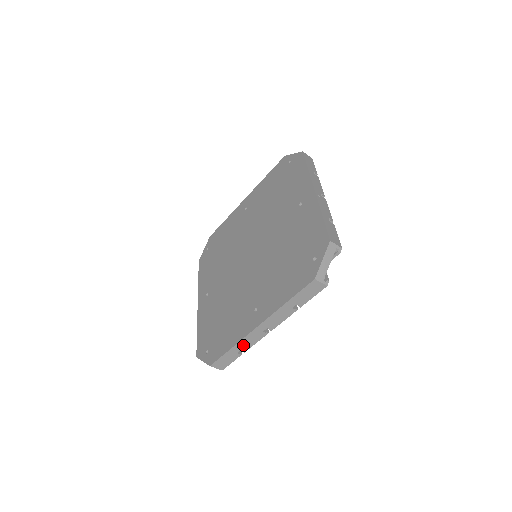
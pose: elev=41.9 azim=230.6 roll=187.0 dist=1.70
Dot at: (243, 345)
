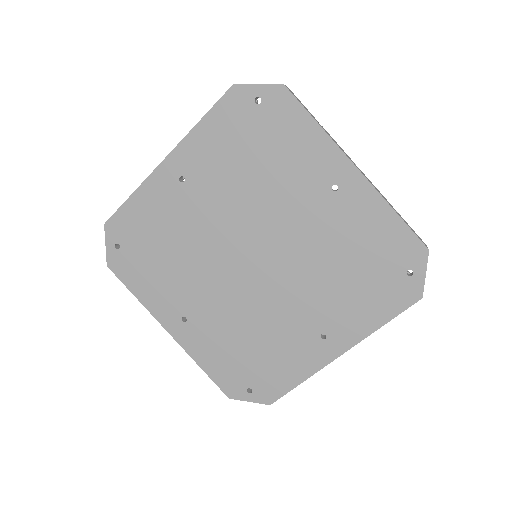
Dot at: occluded
